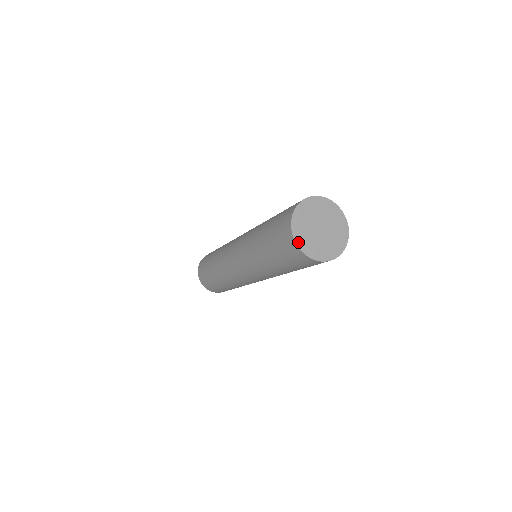
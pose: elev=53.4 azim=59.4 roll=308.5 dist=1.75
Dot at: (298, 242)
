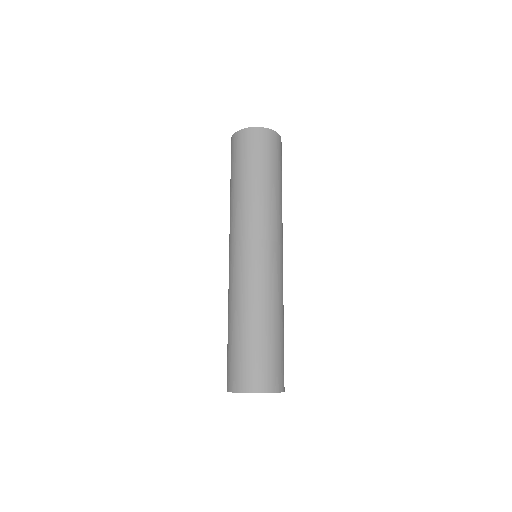
Dot at: occluded
